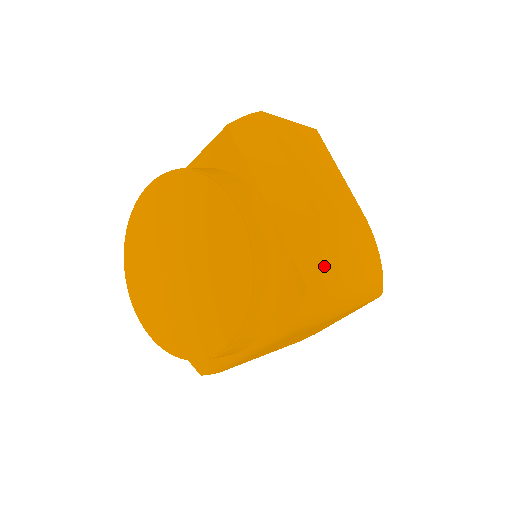
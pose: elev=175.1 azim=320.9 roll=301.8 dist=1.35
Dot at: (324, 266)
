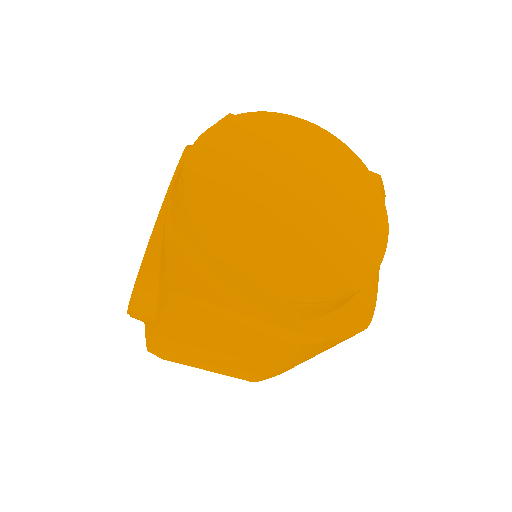
Dot at: occluded
